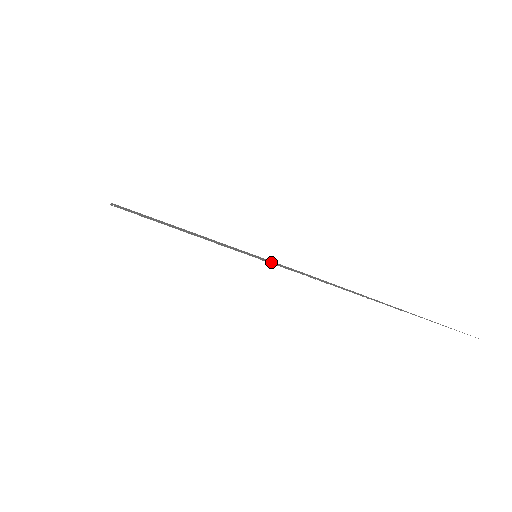
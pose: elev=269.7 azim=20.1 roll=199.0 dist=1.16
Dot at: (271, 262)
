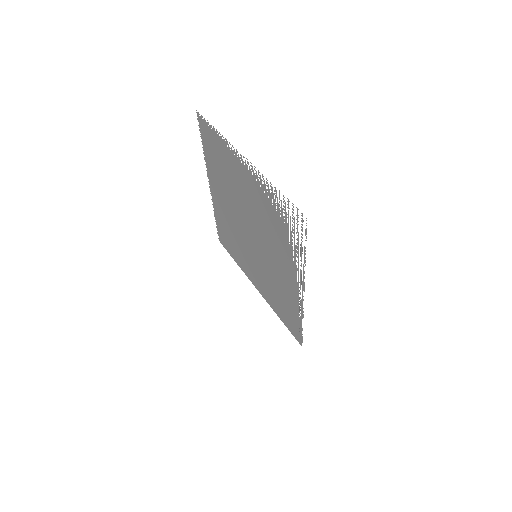
Dot at: (240, 185)
